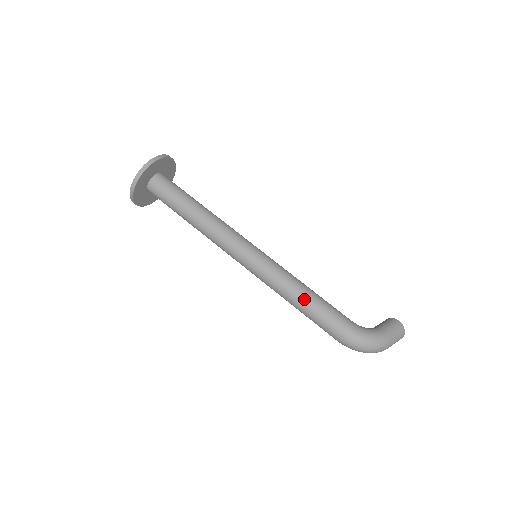
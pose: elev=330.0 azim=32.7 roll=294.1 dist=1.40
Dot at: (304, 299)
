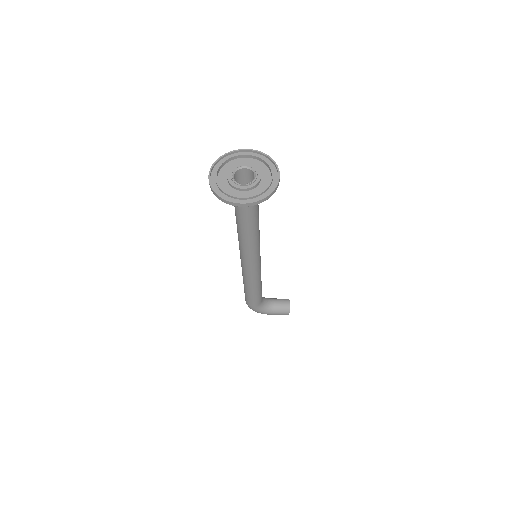
Dot at: (246, 289)
